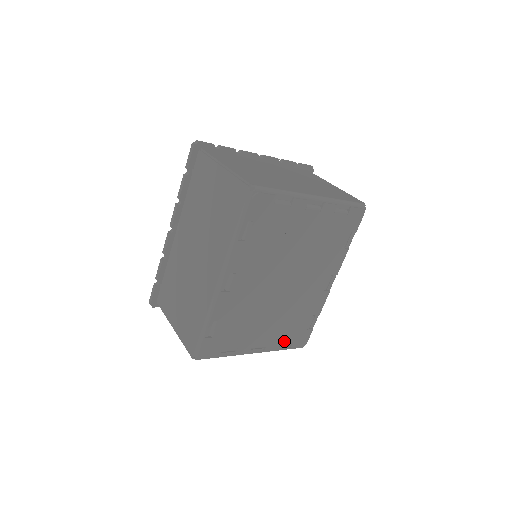
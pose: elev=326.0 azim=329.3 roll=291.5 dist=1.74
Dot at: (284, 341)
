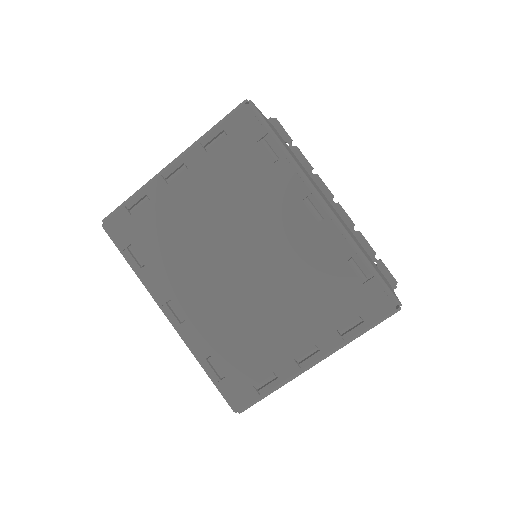
Dot at: (340, 323)
